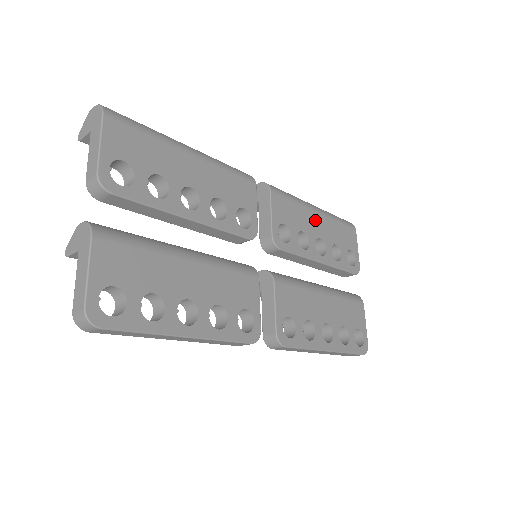
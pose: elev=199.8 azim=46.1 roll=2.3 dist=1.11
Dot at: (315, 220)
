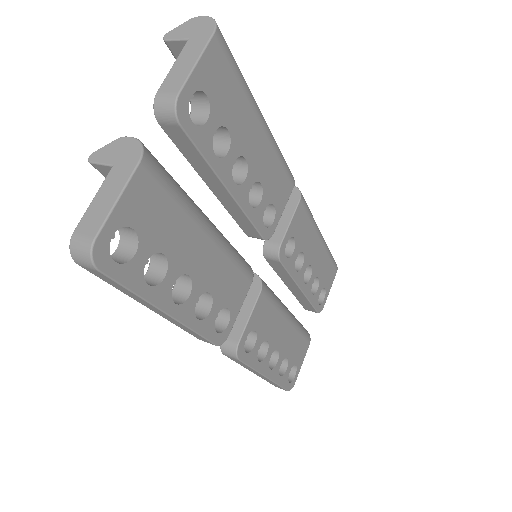
Dot at: (316, 246)
